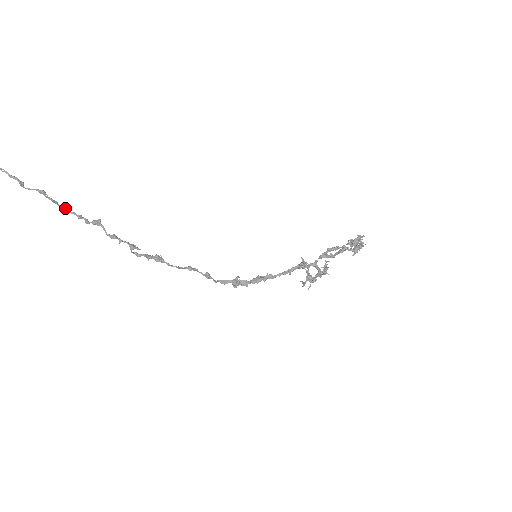
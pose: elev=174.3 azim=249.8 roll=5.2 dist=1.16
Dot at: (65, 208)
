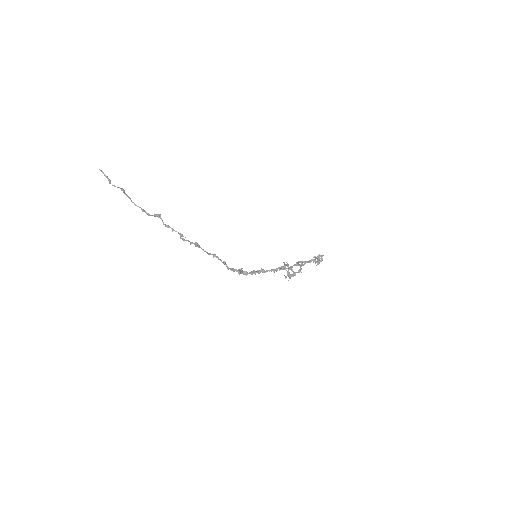
Dot at: occluded
